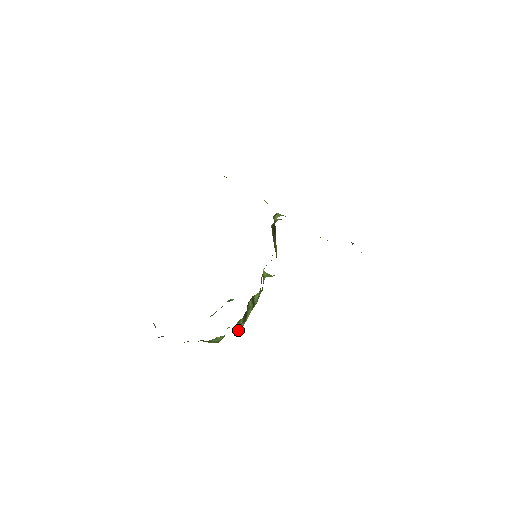
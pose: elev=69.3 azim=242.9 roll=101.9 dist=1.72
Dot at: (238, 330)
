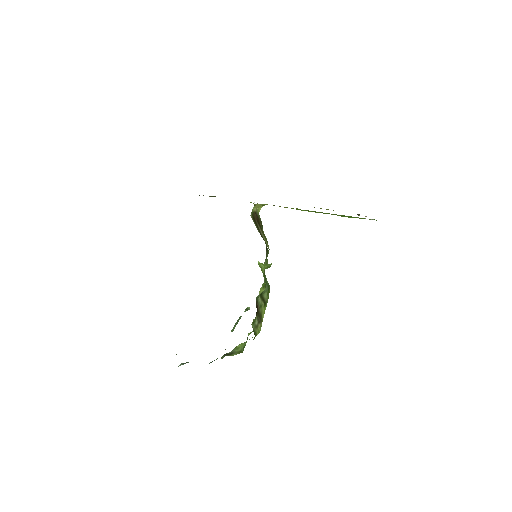
Dot at: (256, 332)
